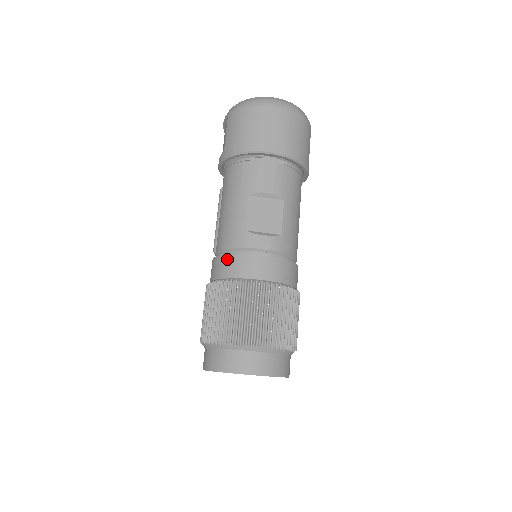
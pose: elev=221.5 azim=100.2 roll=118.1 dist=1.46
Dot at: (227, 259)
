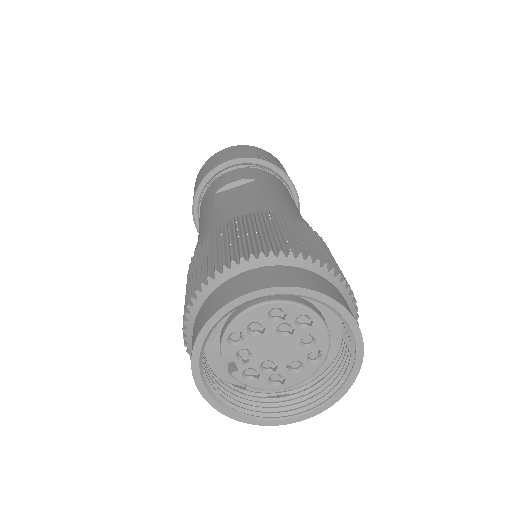
Dot at: (199, 241)
